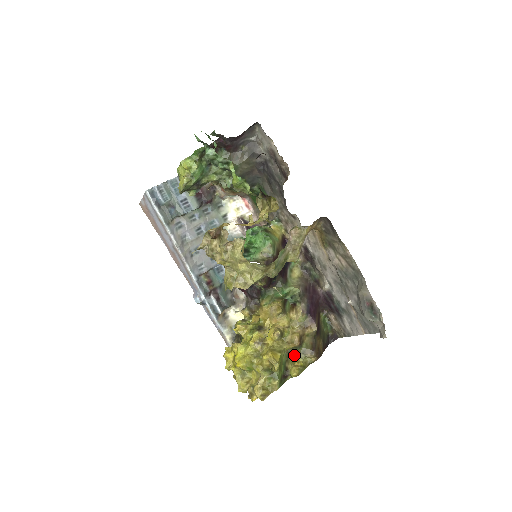
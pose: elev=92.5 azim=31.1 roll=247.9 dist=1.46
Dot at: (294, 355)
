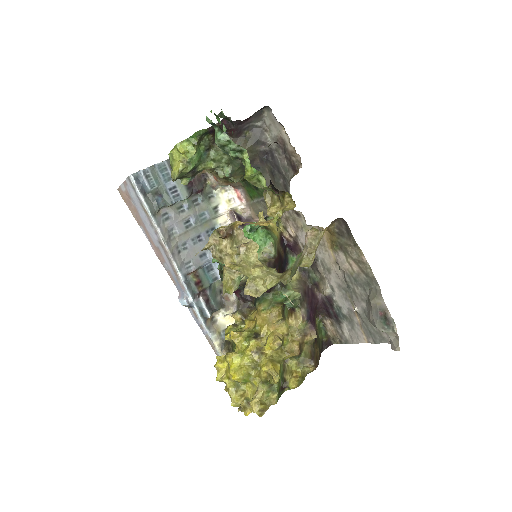
Dot at: (292, 365)
